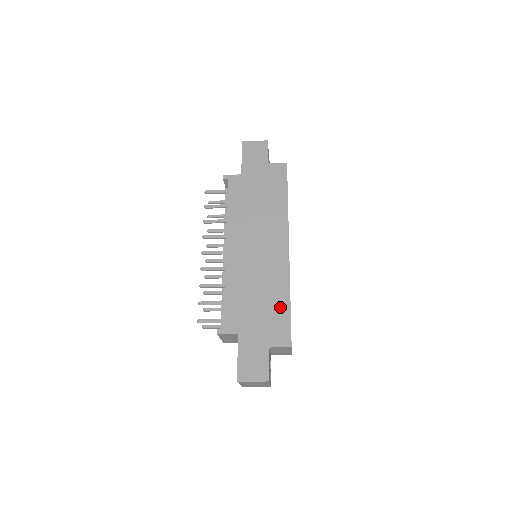
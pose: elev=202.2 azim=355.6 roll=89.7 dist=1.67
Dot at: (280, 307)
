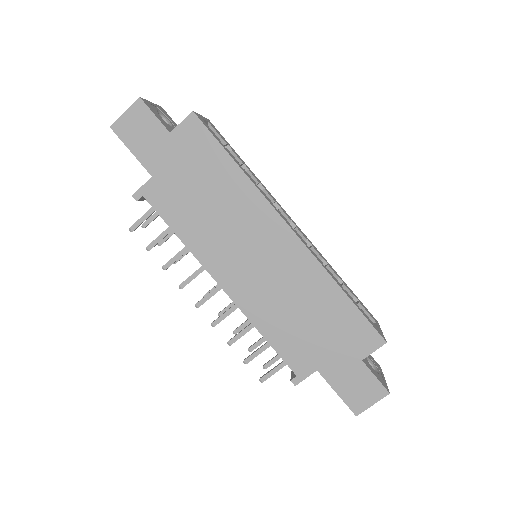
Dot at: (339, 309)
